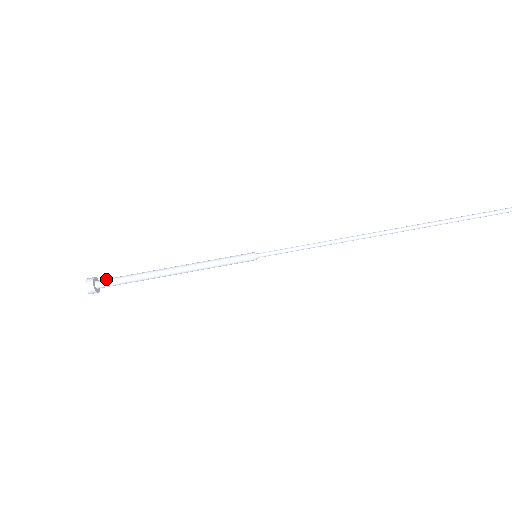
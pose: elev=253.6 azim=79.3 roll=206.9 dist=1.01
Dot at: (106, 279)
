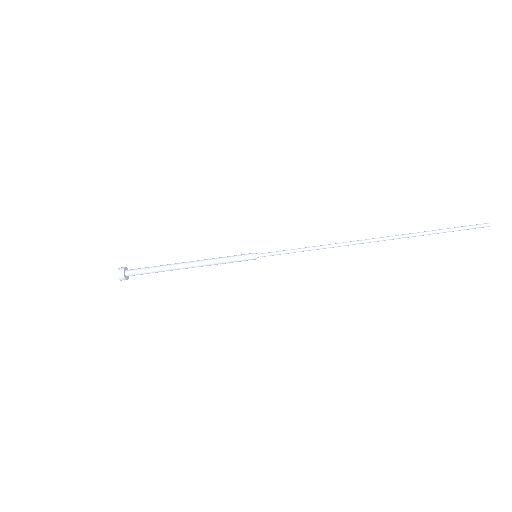
Dot at: (134, 270)
